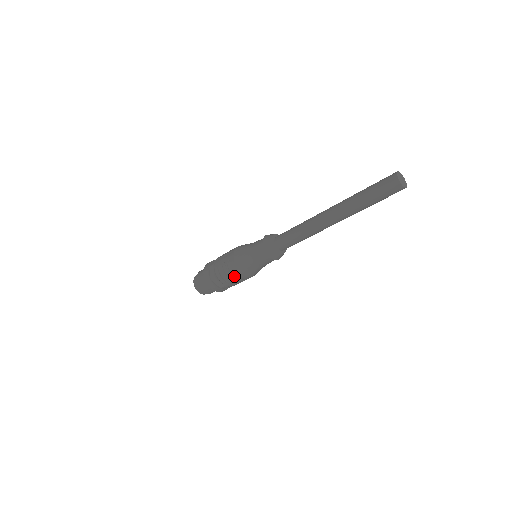
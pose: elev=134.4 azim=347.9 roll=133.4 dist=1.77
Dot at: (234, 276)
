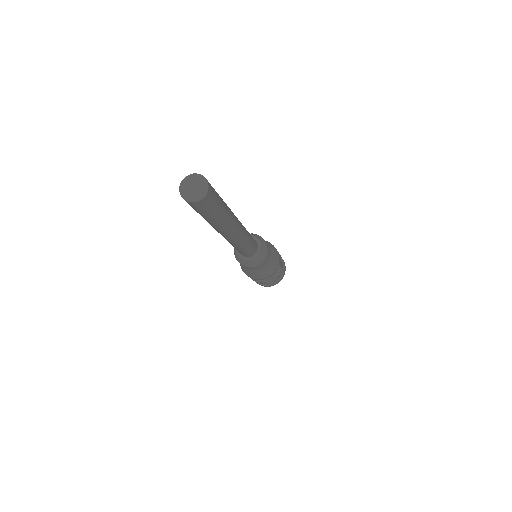
Dot at: (264, 280)
